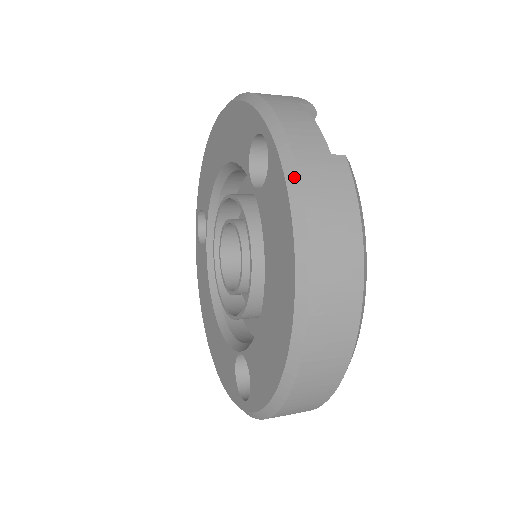
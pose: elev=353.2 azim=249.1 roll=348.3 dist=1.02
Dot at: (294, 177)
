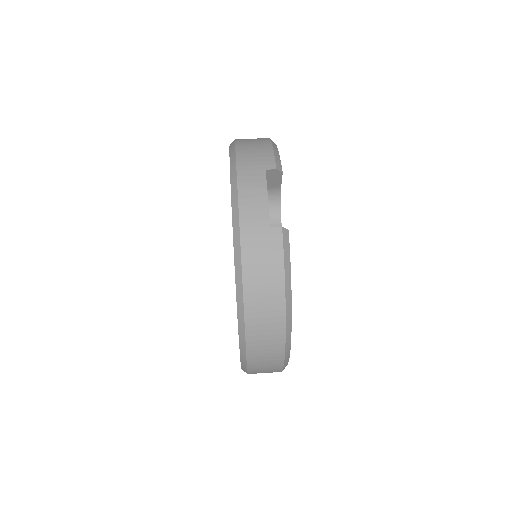
Dot at: (238, 248)
